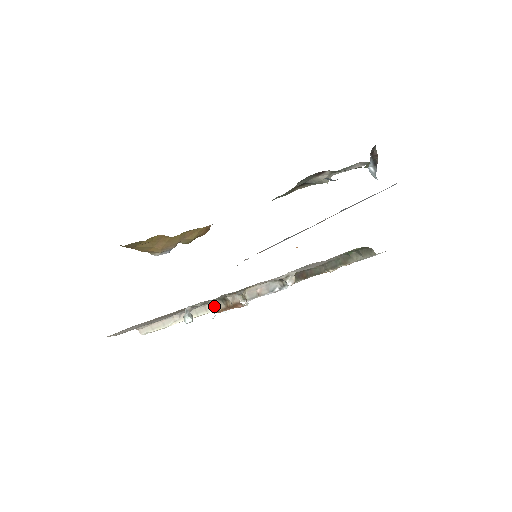
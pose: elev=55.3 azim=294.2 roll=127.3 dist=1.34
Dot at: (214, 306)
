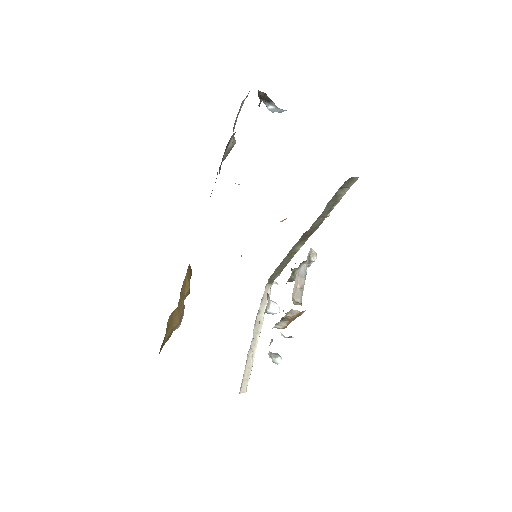
Dot at: (278, 327)
